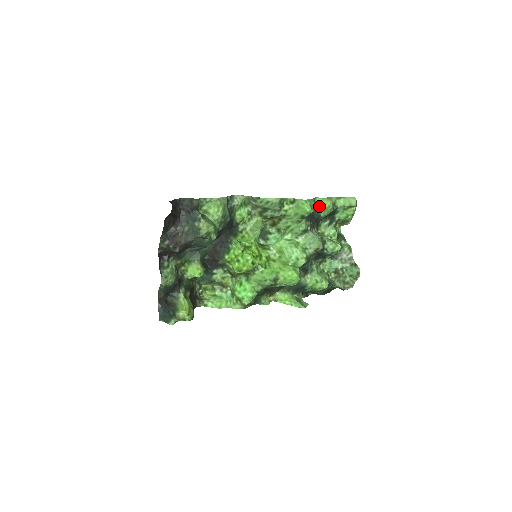
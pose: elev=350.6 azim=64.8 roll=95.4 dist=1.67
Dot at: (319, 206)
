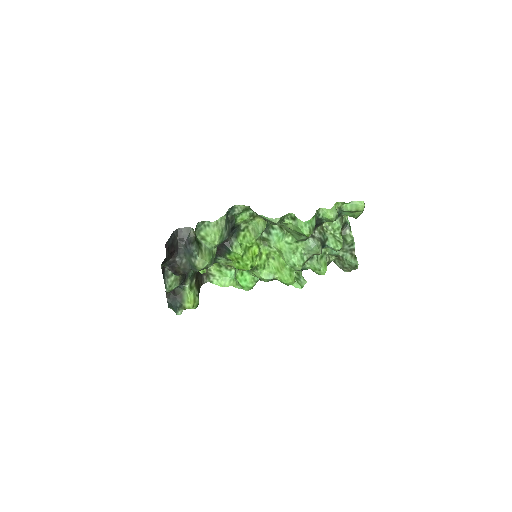
Dot at: (322, 216)
